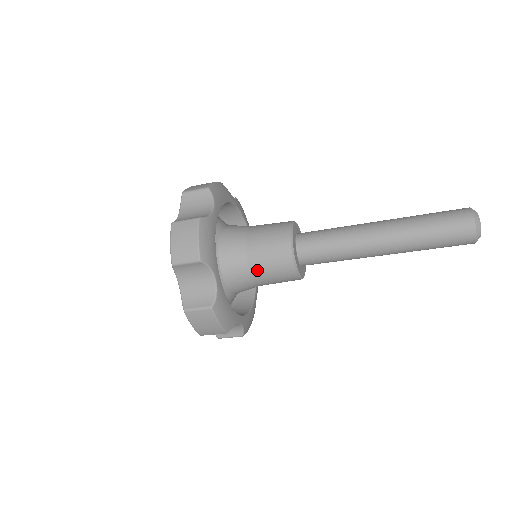
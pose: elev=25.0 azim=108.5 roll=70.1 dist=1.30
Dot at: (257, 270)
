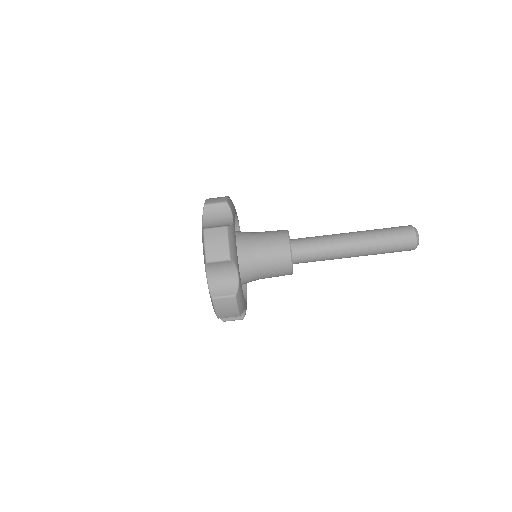
Dot at: (262, 267)
